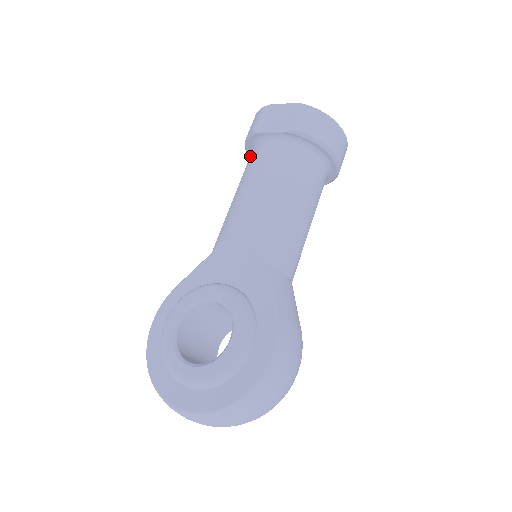
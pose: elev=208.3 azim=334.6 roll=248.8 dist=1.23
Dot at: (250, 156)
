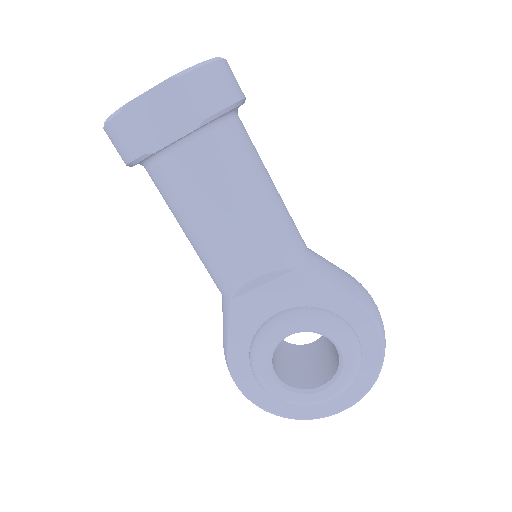
Dot at: (158, 178)
